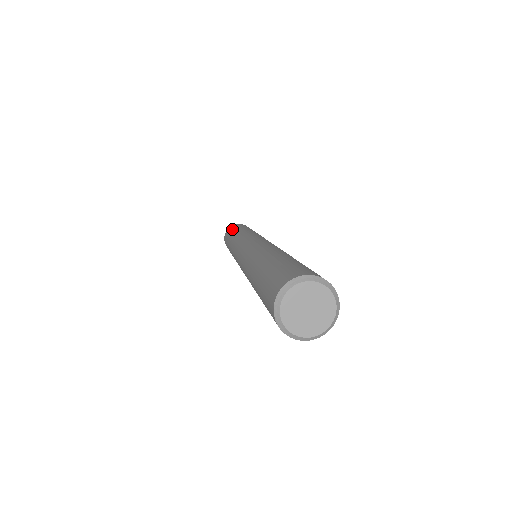
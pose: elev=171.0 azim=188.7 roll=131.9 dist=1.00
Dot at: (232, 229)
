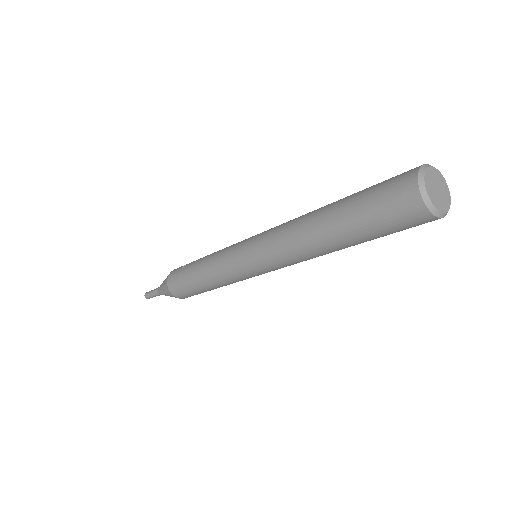
Dot at: occluded
